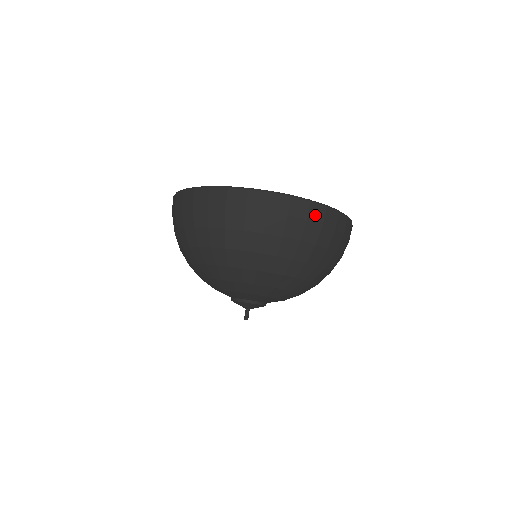
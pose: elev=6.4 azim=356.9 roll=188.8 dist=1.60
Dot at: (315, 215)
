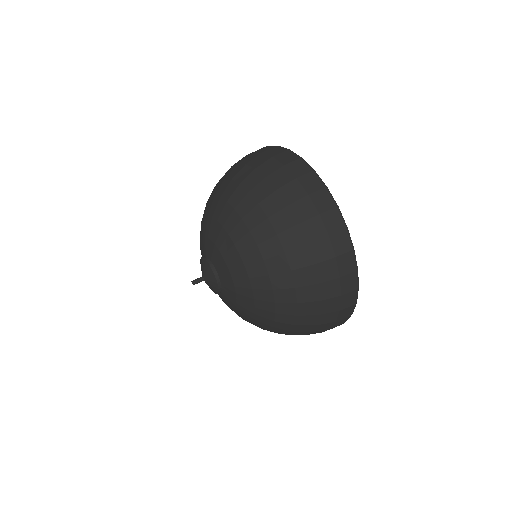
Dot at: (344, 263)
